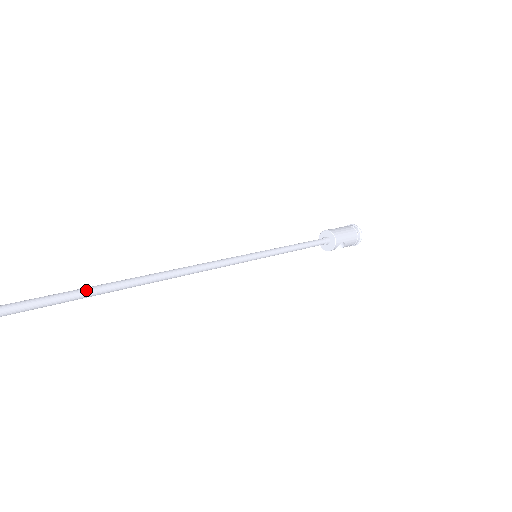
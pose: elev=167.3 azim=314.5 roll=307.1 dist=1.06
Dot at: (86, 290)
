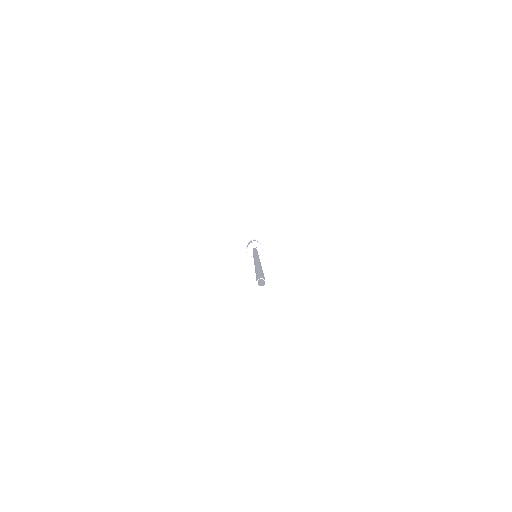
Dot at: occluded
